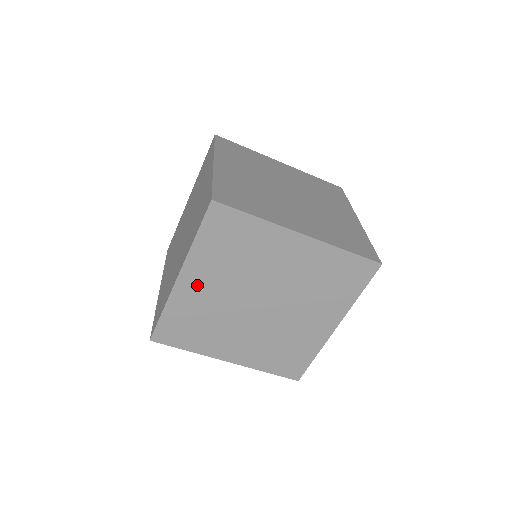
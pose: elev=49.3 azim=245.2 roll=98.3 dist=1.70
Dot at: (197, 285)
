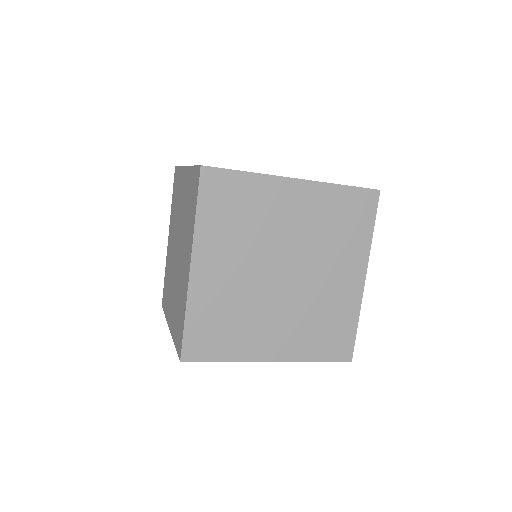
Dot at: (213, 271)
